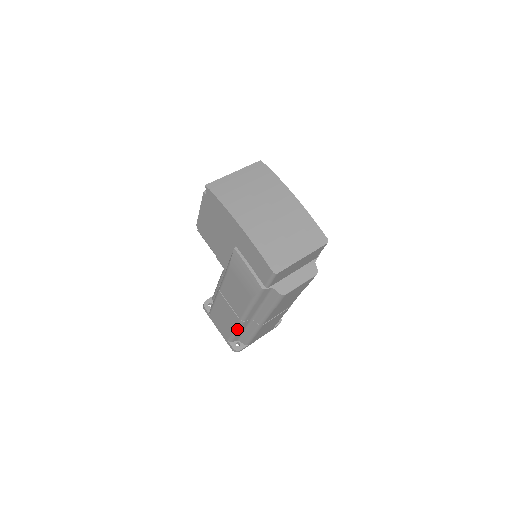
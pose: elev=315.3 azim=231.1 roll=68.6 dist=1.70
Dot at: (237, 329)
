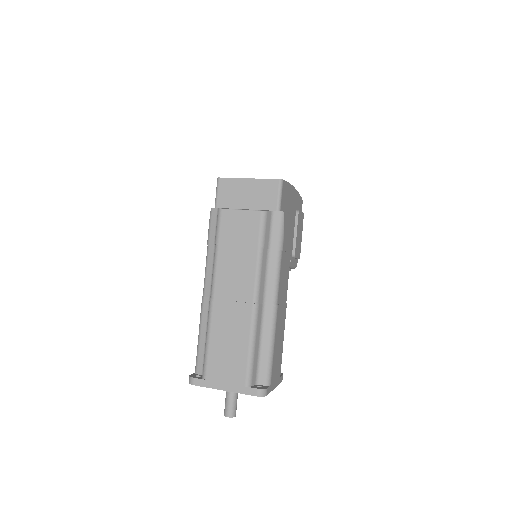
Dot at: (200, 324)
